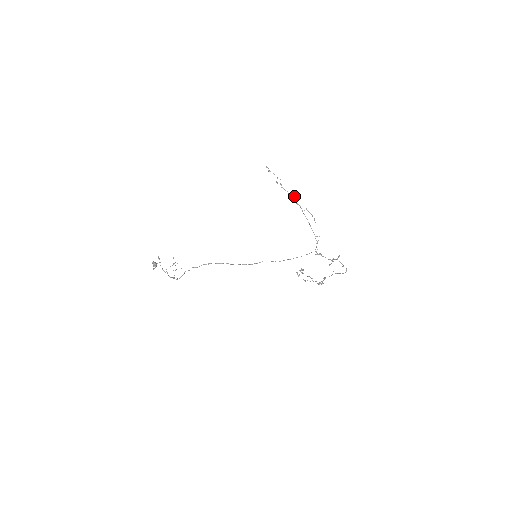
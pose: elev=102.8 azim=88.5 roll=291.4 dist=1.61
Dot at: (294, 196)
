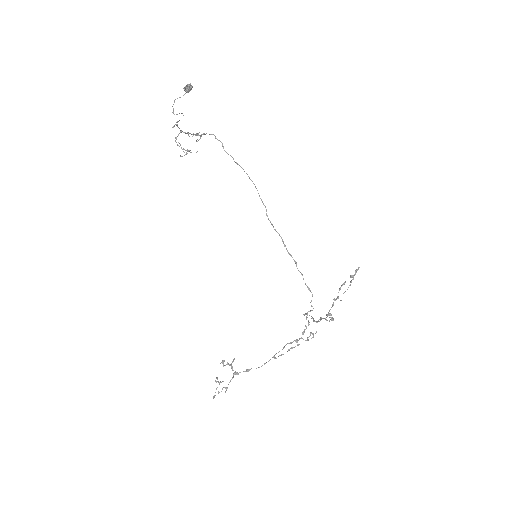
Dot at: occluded
